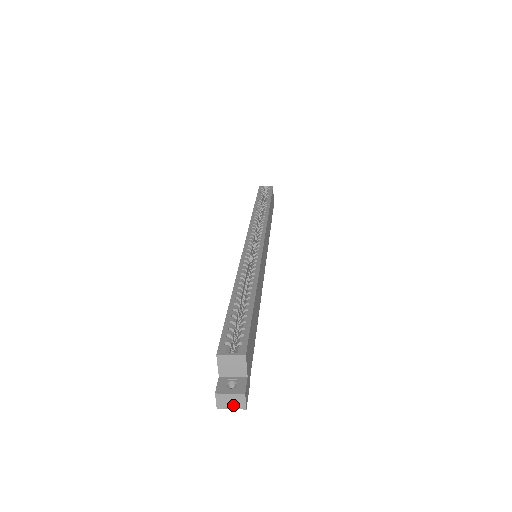
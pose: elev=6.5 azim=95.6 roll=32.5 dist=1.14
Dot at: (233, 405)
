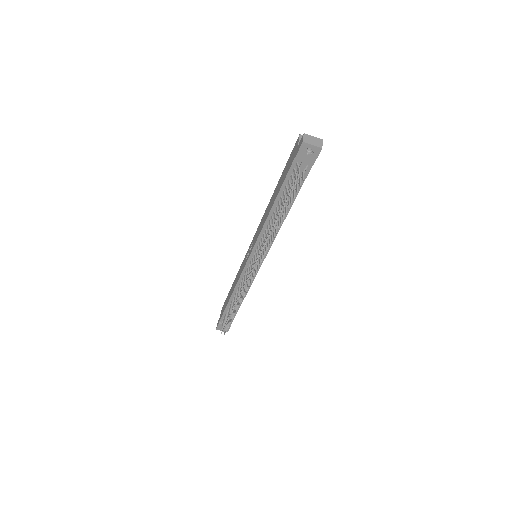
Dot at: (314, 143)
